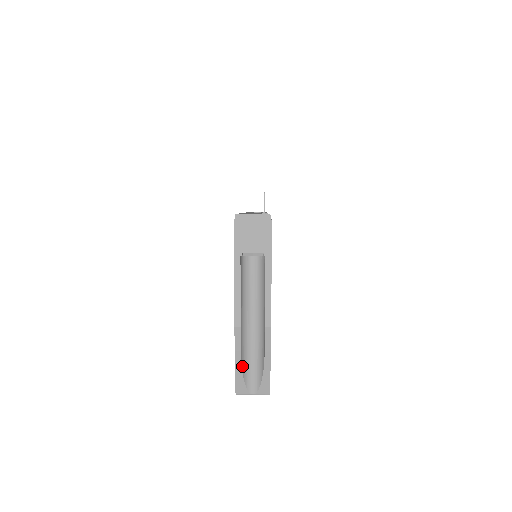
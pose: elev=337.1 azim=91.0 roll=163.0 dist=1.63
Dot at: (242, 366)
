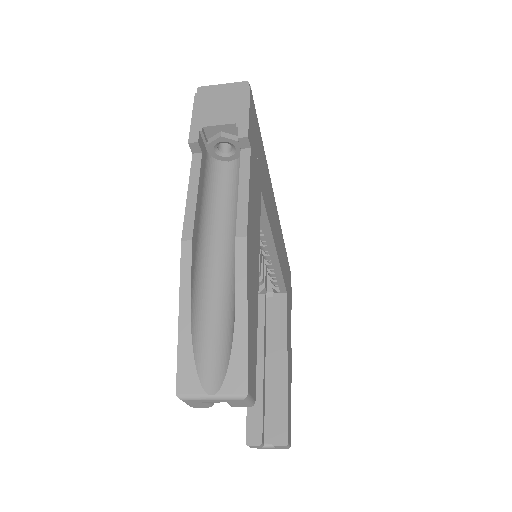
Dot at: (192, 327)
